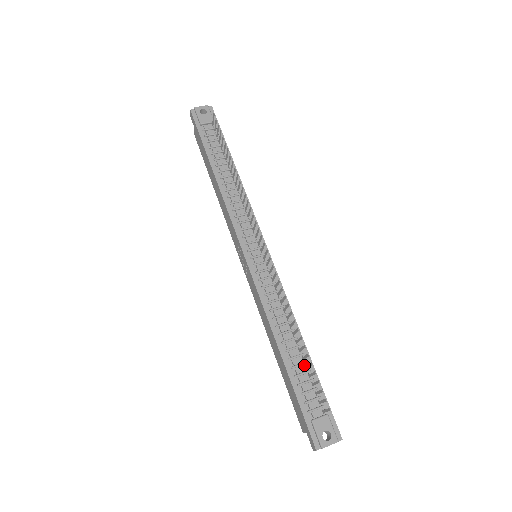
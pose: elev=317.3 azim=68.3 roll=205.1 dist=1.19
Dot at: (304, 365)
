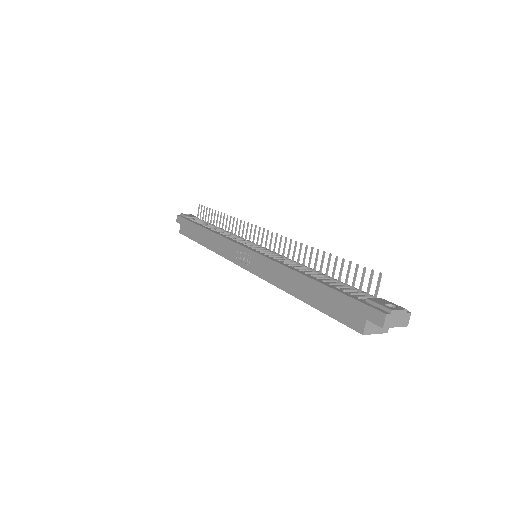
Dot at: (336, 282)
